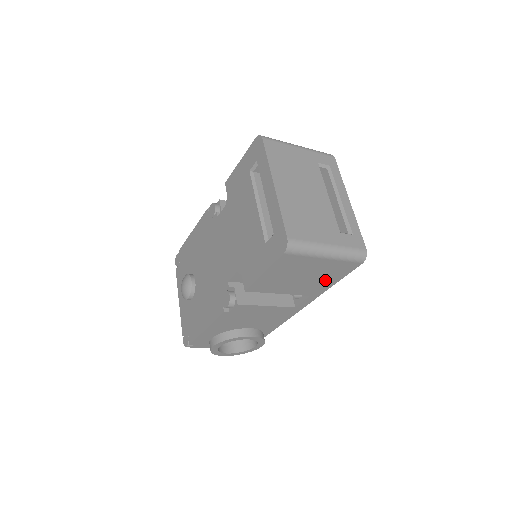
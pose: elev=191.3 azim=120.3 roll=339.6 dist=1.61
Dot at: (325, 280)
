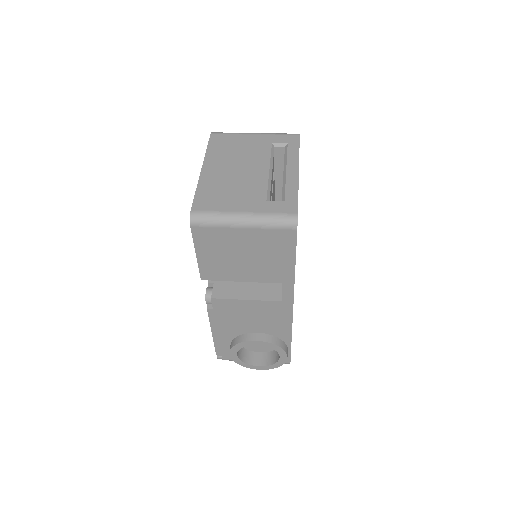
Dot at: (277, 259)
